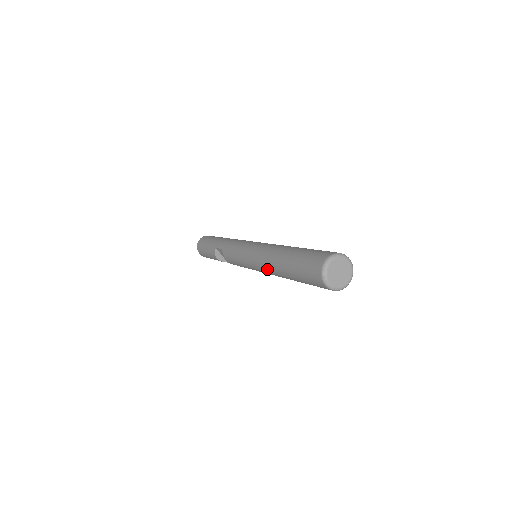
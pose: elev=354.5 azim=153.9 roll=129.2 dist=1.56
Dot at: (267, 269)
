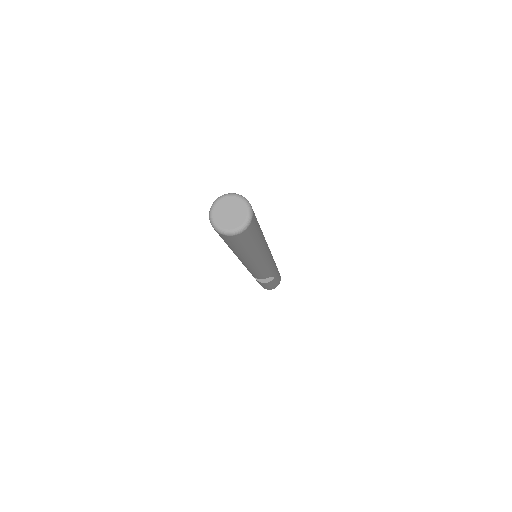
Dot at: (247, 262)
